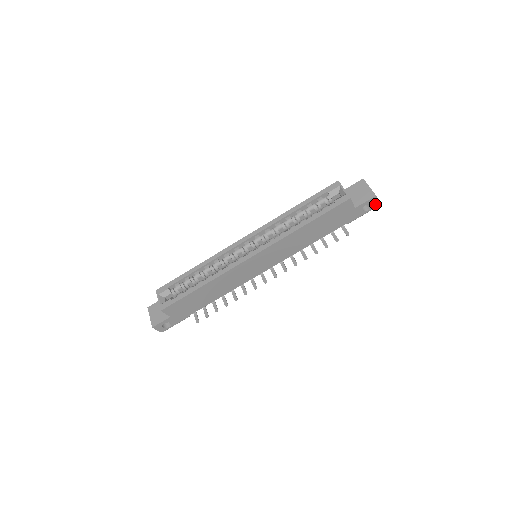
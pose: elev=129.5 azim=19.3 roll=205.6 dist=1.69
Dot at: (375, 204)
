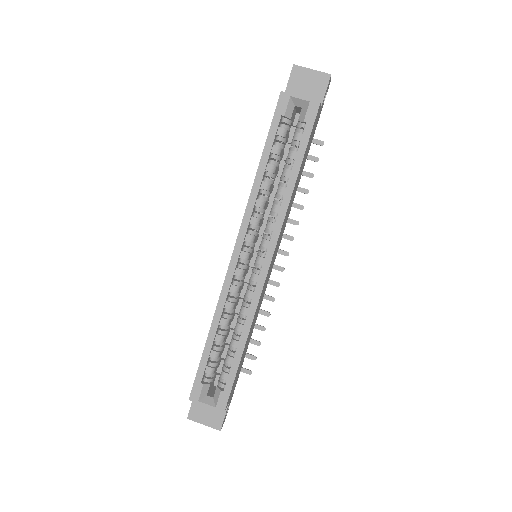
Dot at: occluded
